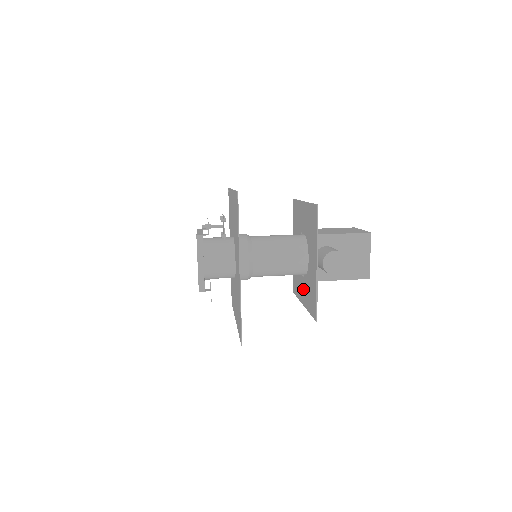
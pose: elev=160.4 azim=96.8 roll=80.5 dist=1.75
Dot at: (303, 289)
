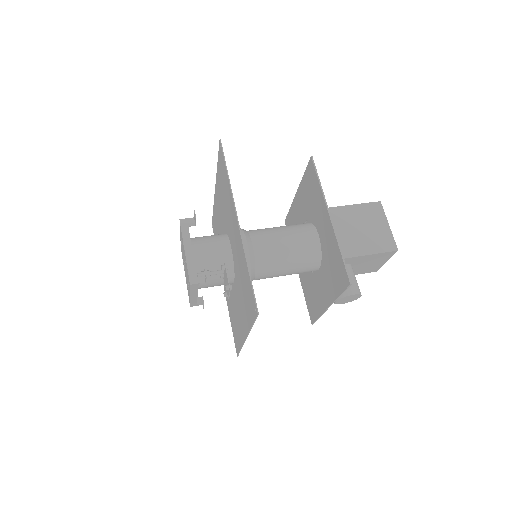
Dot at: occluded
